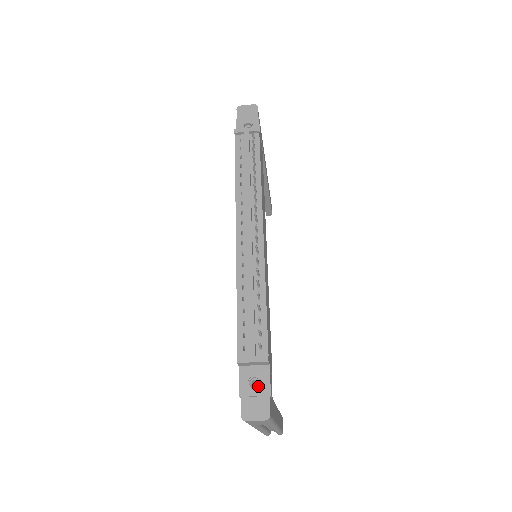
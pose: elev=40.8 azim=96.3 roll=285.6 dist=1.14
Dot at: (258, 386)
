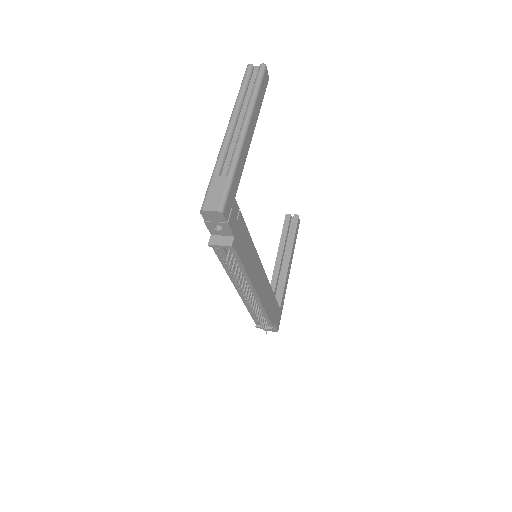
Dot at: occluded
